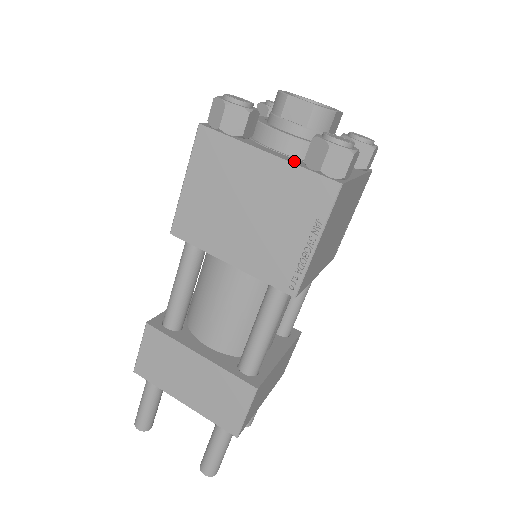
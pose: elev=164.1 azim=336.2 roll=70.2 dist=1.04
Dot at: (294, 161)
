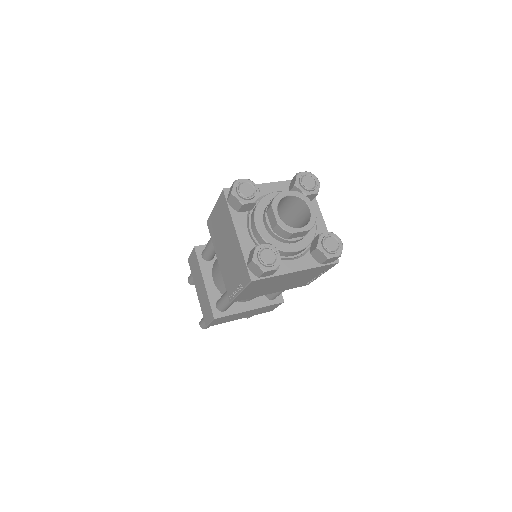
Dot at: (247, 247)
